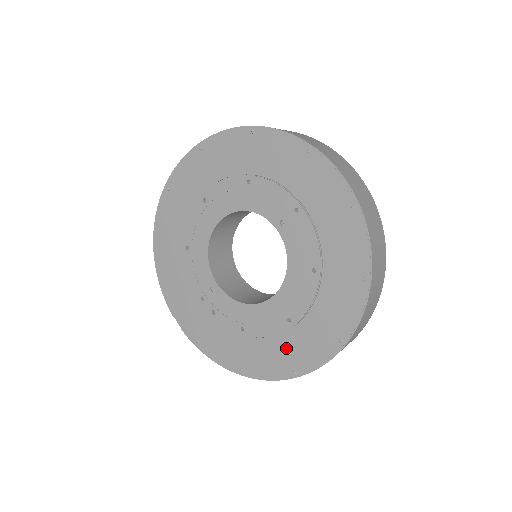
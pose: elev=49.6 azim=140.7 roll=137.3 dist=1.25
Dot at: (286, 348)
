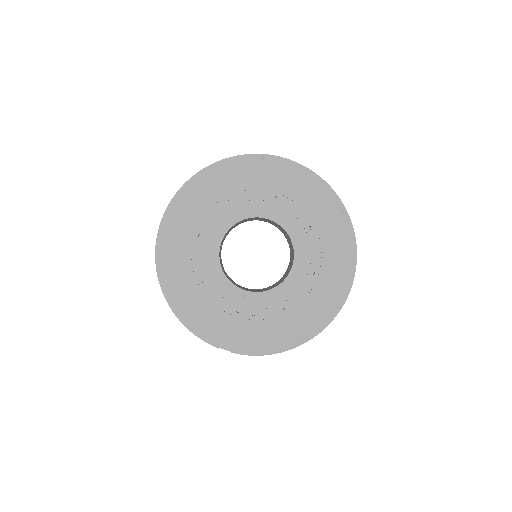
Dot at: (322, 295)
